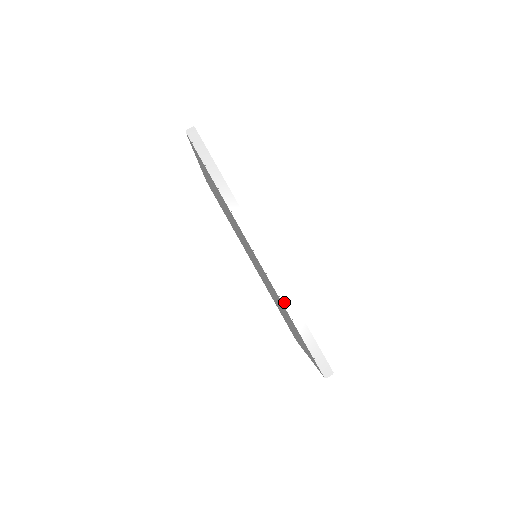
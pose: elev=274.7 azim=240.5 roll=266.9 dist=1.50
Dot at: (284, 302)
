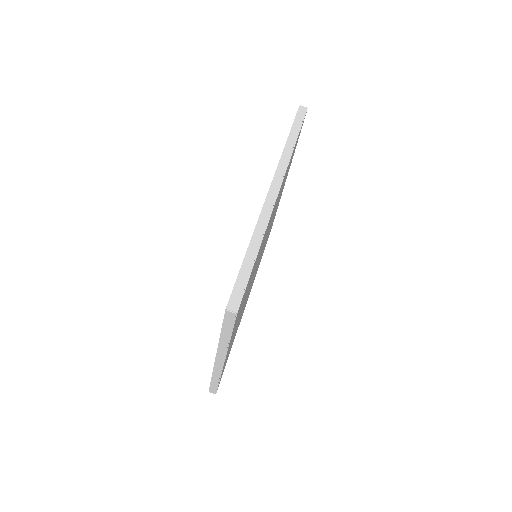
Dot at: (256, 232)
